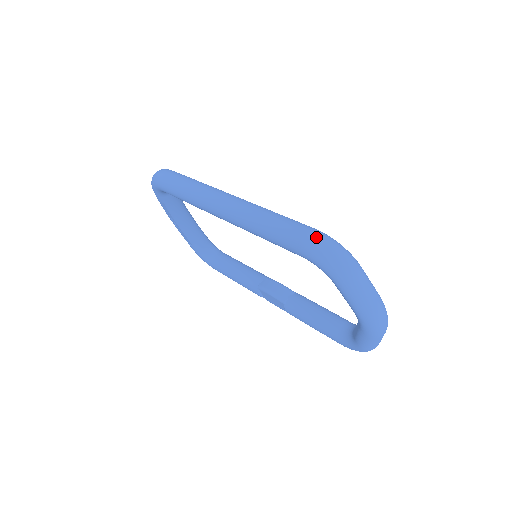
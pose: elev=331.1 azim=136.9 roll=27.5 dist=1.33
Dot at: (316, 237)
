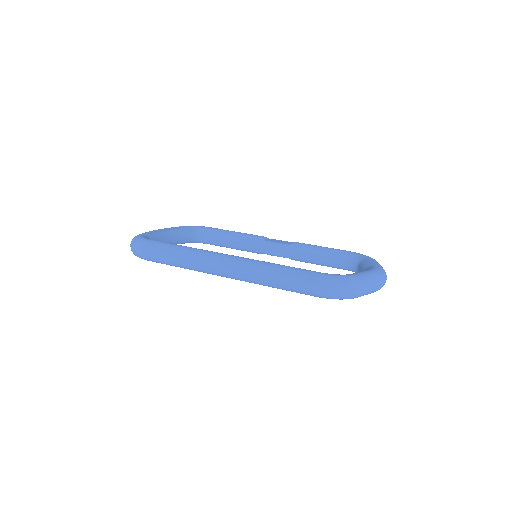
Dot at: (324, 288)
